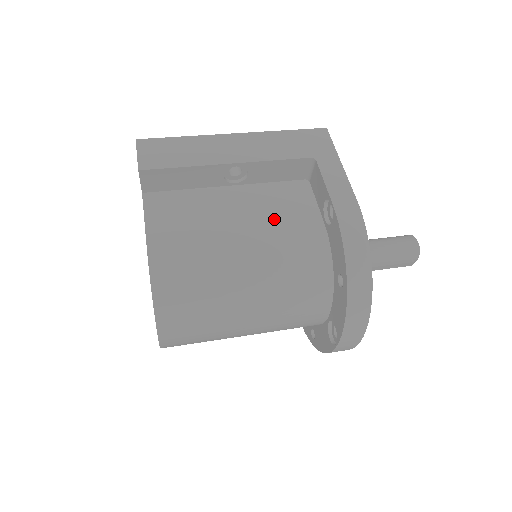
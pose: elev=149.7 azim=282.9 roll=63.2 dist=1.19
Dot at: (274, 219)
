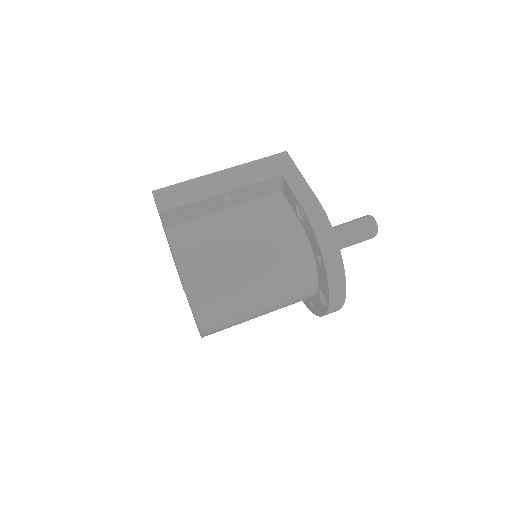
Dot at: (263, 226)
